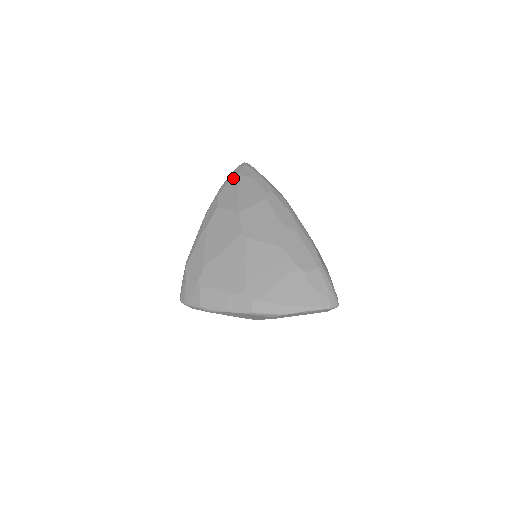
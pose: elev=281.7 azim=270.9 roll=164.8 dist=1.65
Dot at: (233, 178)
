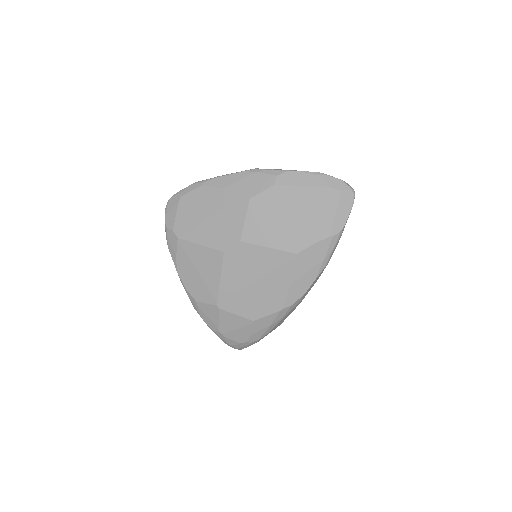
Dot at: occluded
